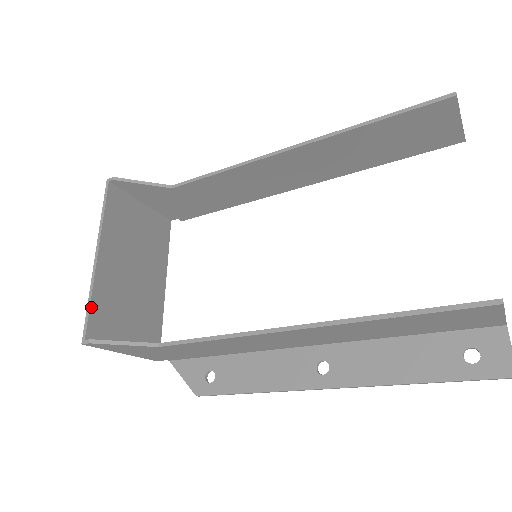
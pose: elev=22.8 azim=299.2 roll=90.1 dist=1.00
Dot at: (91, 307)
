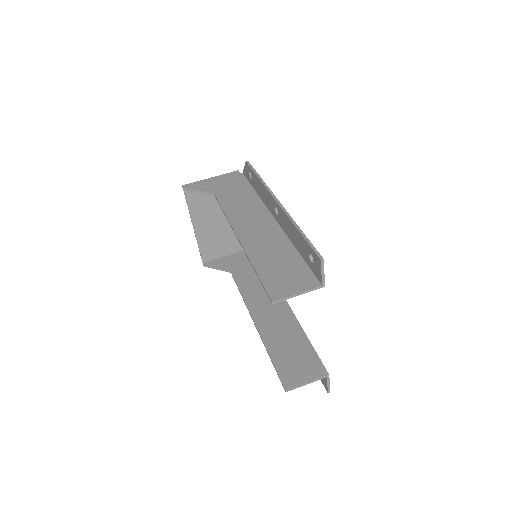
Dot at: (200, 250)
